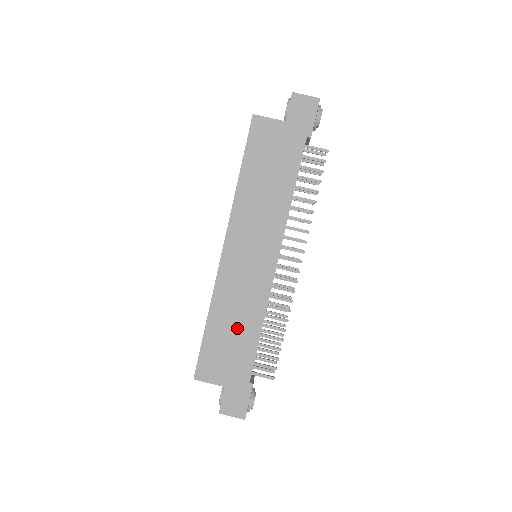
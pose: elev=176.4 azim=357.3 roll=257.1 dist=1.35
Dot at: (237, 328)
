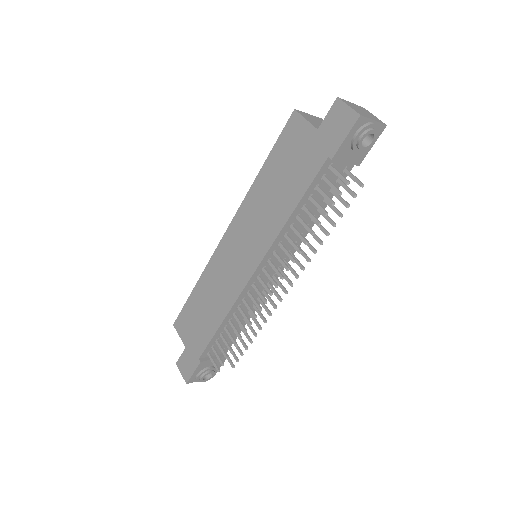
Dot at: (208, 308)
